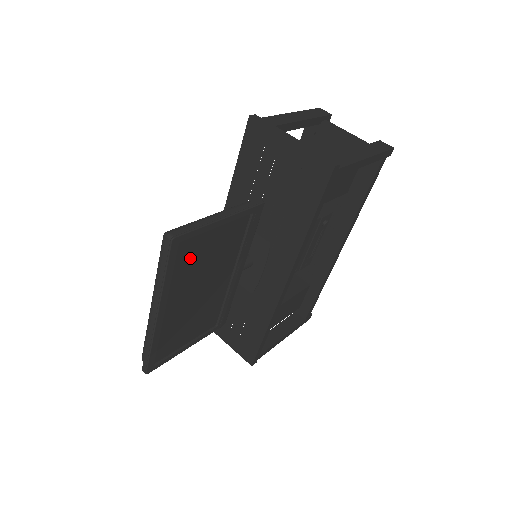
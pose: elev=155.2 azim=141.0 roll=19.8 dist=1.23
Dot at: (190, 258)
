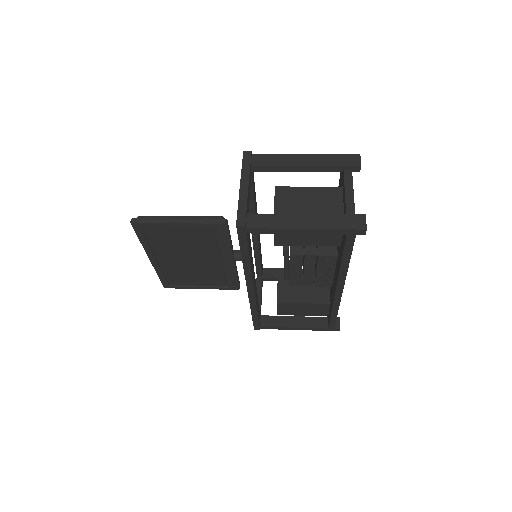
Dot at: (161, 237)
